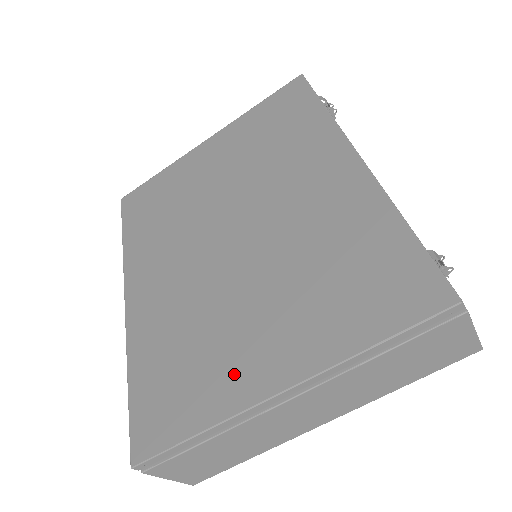
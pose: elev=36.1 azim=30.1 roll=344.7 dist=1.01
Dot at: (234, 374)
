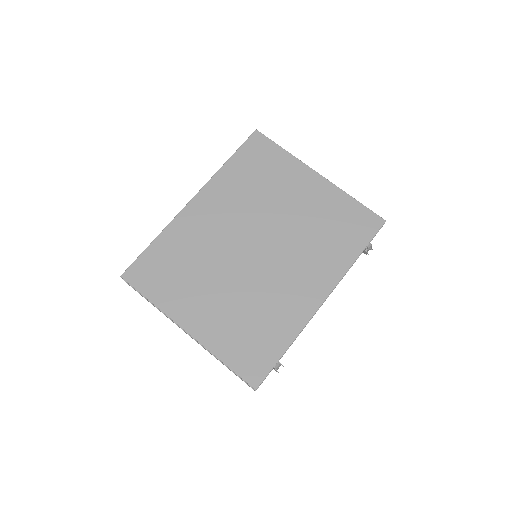
Dot at: (184, 303)
